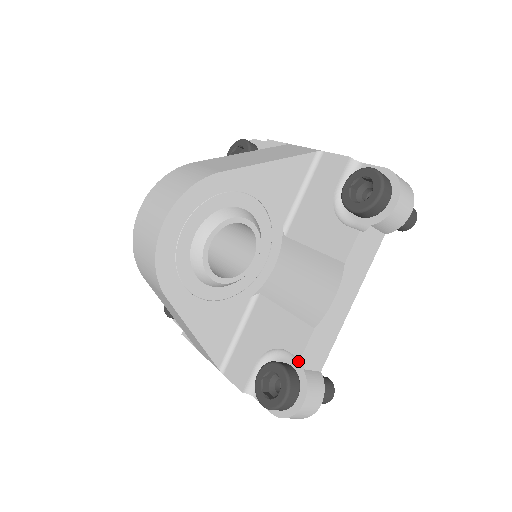
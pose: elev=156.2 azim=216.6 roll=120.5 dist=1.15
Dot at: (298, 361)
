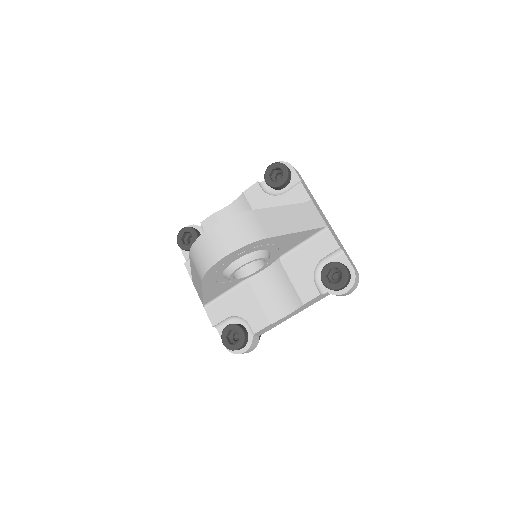
Dot at: (252, 331)
